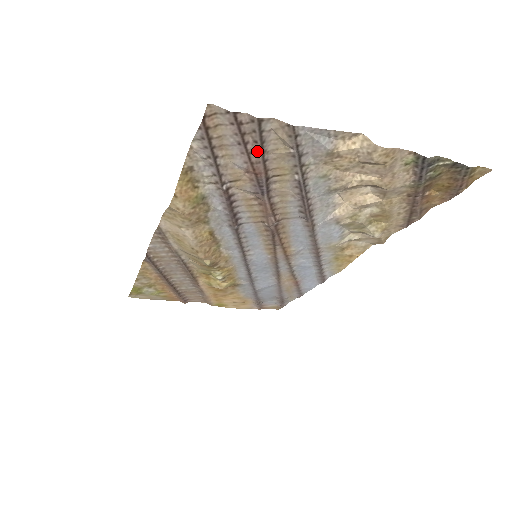
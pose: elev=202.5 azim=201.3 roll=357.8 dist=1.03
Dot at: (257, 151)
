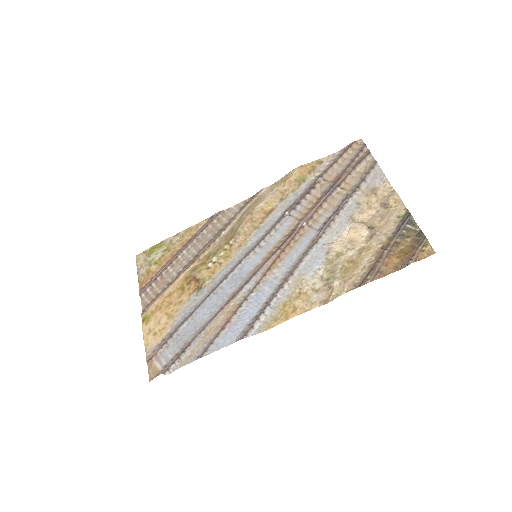
Dot at: (353, 167)
